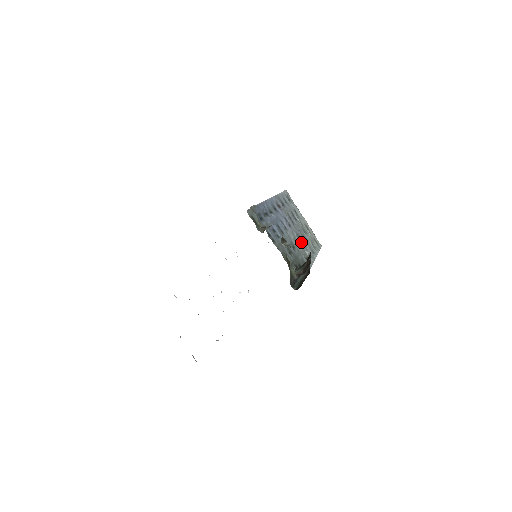
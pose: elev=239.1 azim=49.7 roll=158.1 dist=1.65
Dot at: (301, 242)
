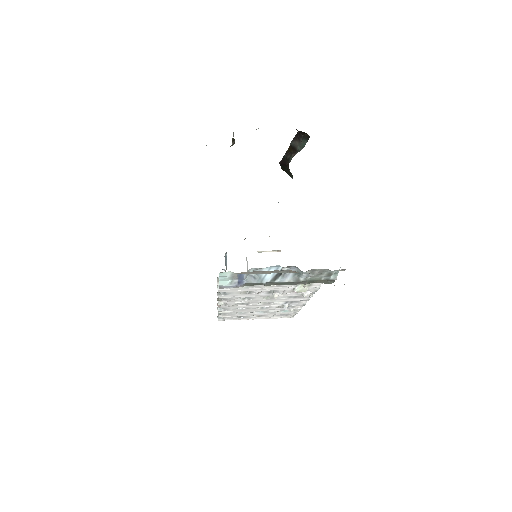
Dot at: occluded
